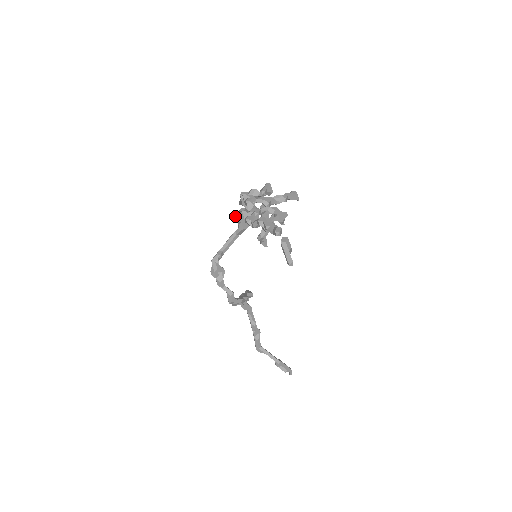
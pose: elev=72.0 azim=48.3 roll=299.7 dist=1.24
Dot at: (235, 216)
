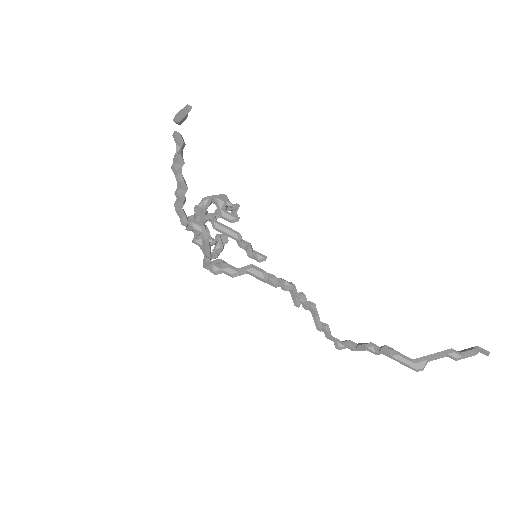
Dot at: occluded
